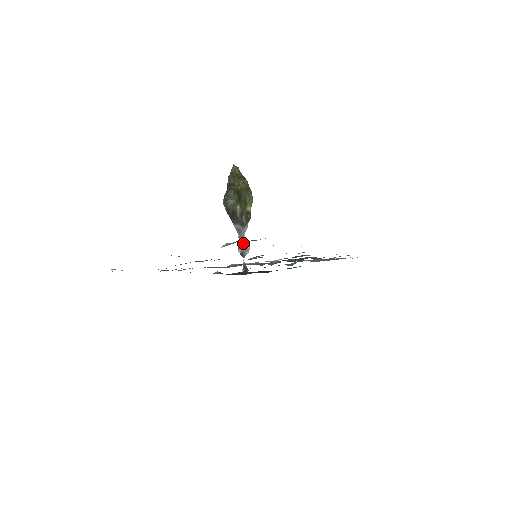
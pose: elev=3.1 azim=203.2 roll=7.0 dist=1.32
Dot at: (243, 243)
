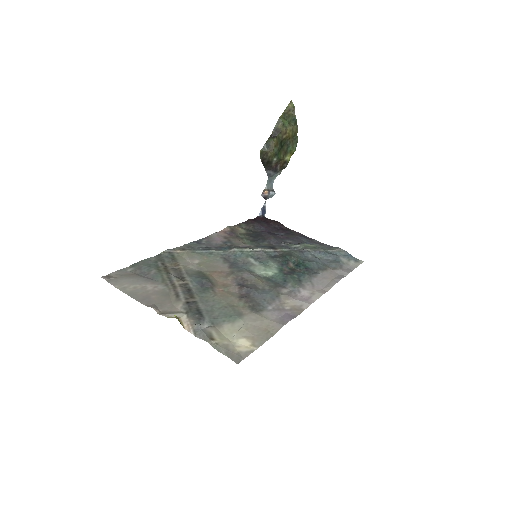
Dot at: (270, 187)
